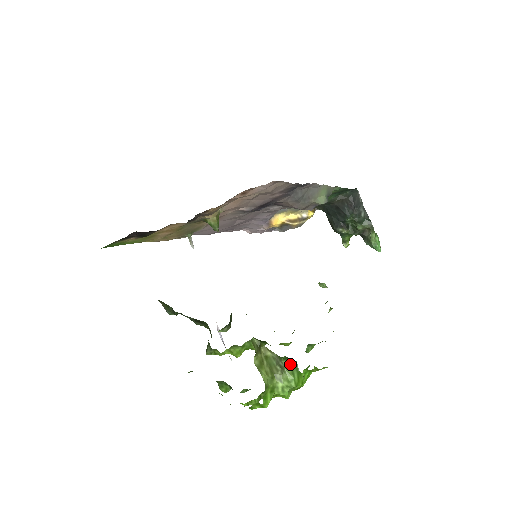
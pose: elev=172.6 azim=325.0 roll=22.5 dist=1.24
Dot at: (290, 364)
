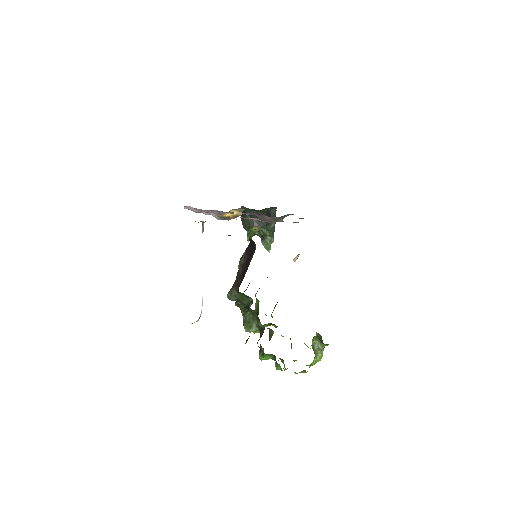
Dot at: (323, 348)
